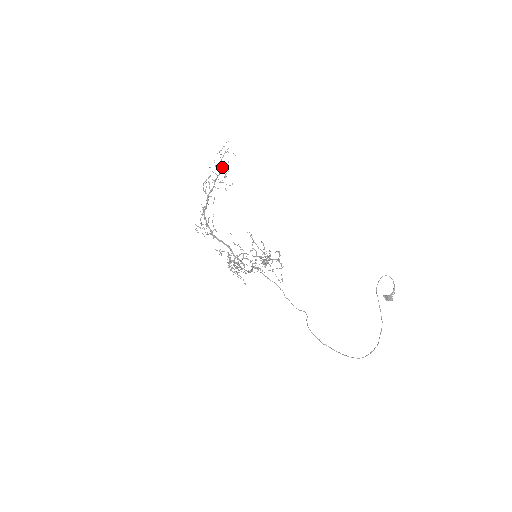
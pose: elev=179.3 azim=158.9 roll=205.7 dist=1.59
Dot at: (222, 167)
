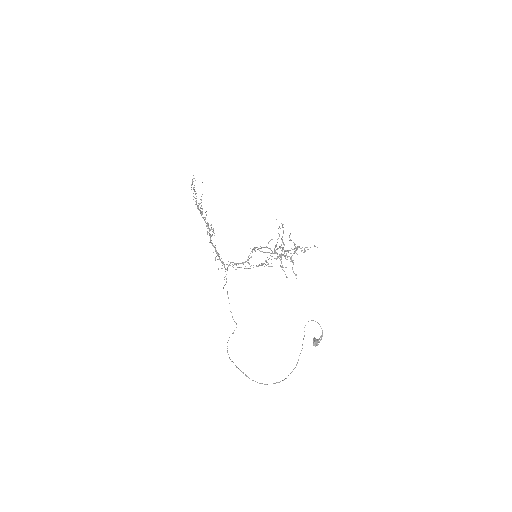
Dot at: (195, 193)
